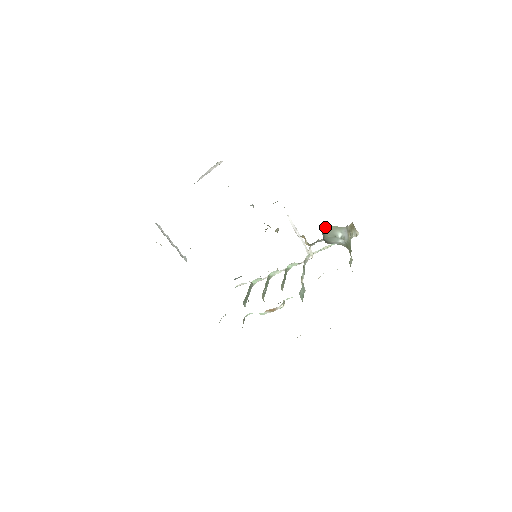
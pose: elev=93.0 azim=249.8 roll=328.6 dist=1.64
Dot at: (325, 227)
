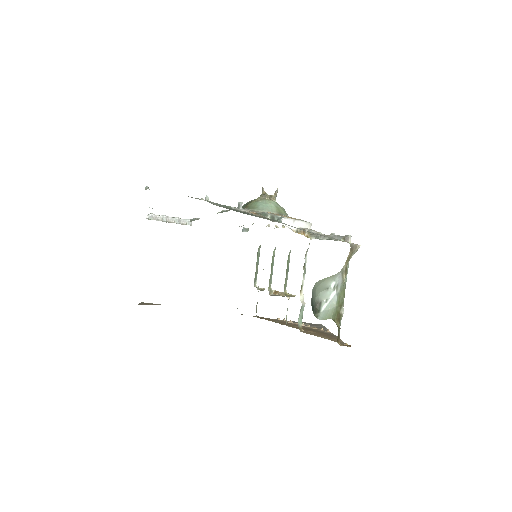
Dot at: (316, 284)
